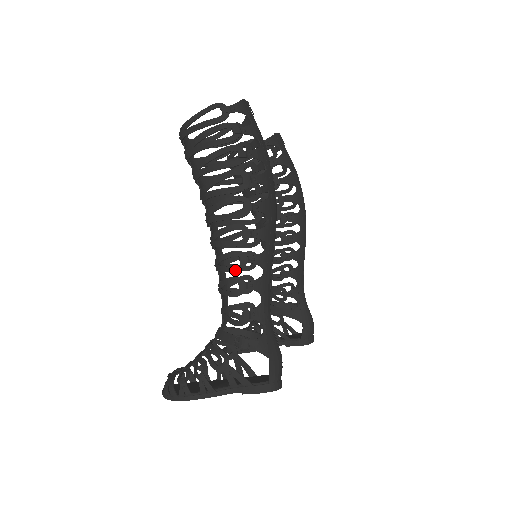
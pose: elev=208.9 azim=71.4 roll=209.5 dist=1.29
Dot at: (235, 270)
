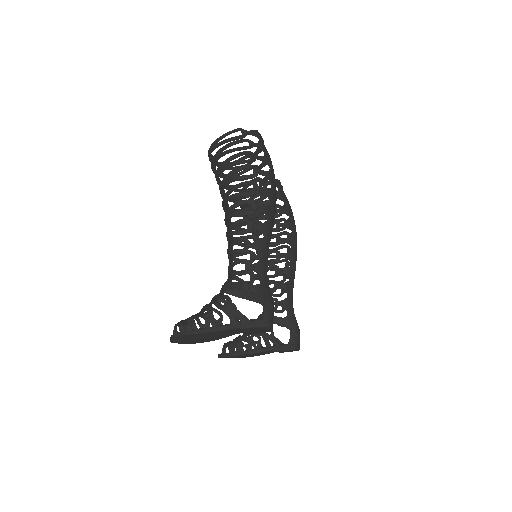
Dot at: (243, 233)
